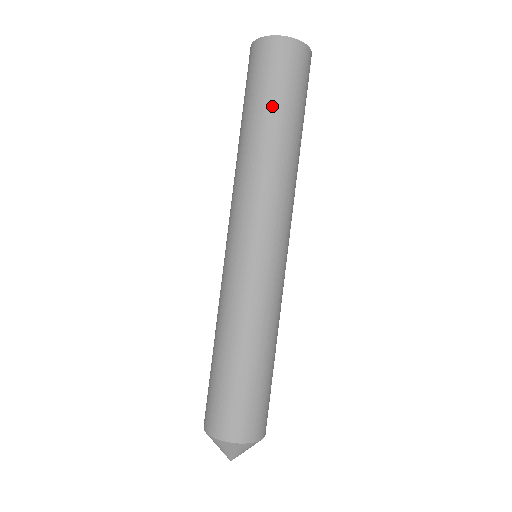
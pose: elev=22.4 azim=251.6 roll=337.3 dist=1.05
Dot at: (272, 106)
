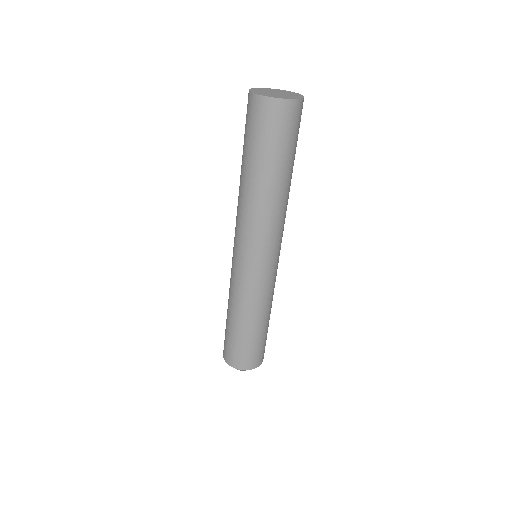
Dot at: (281, 161)
